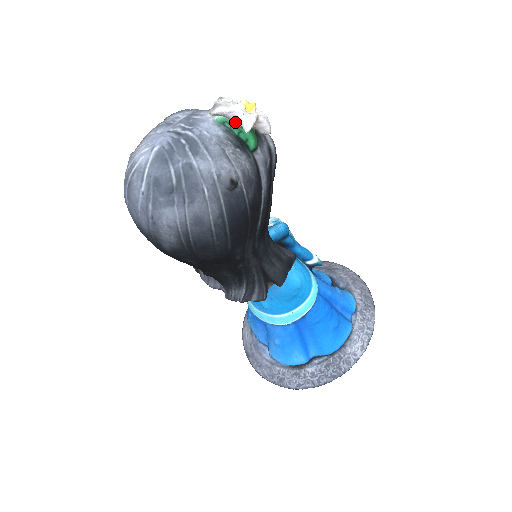
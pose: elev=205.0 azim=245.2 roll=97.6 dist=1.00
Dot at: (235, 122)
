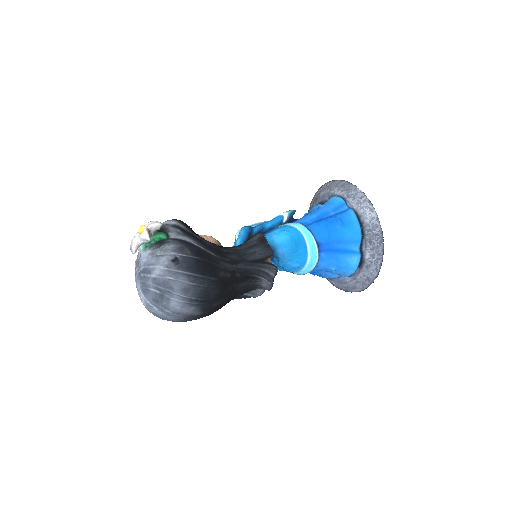
Dot at: (145, 242)
